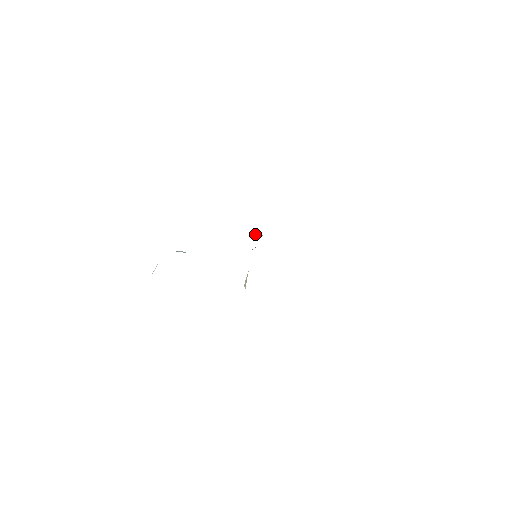
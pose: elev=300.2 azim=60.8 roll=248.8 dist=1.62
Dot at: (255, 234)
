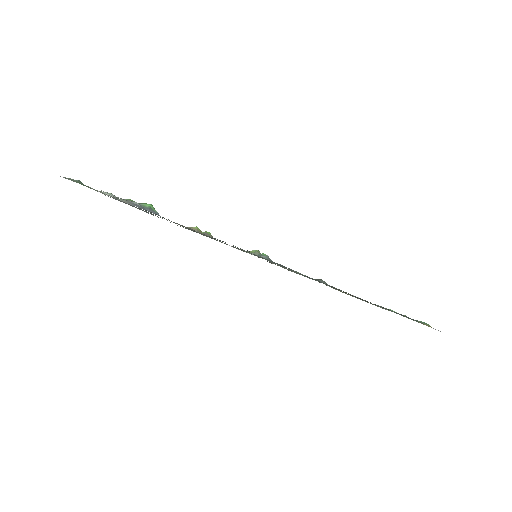
Dot at: occluded
